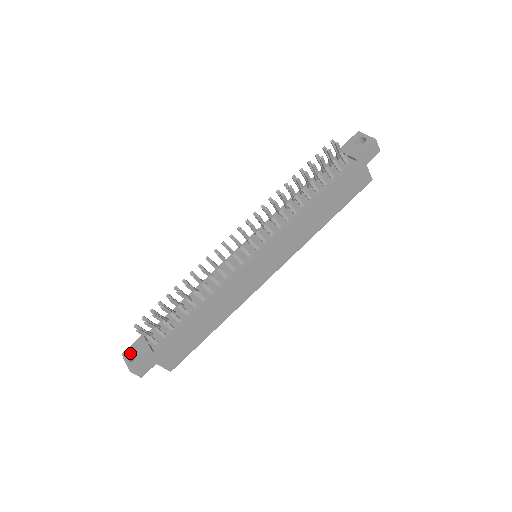
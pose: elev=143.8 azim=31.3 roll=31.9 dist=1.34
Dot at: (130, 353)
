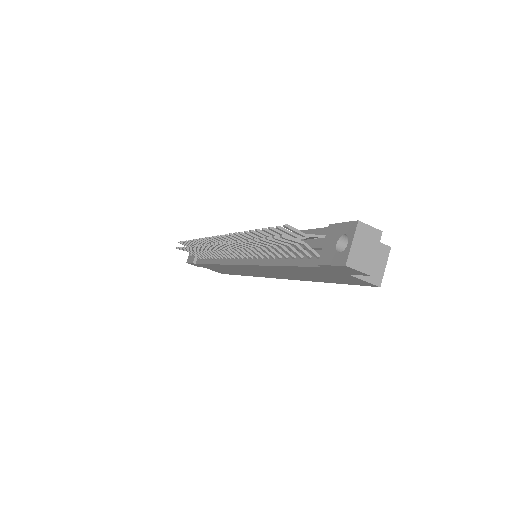
Dot at: occluded
